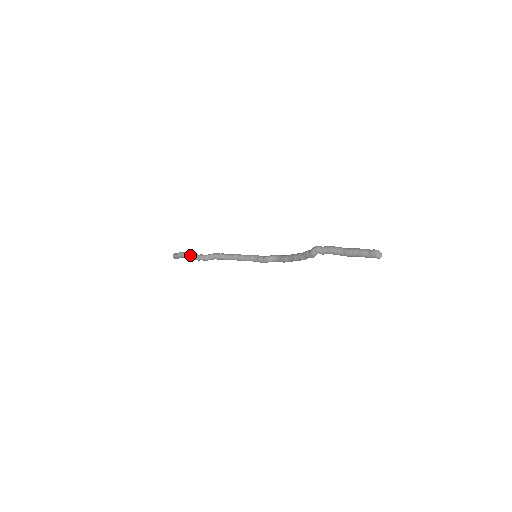
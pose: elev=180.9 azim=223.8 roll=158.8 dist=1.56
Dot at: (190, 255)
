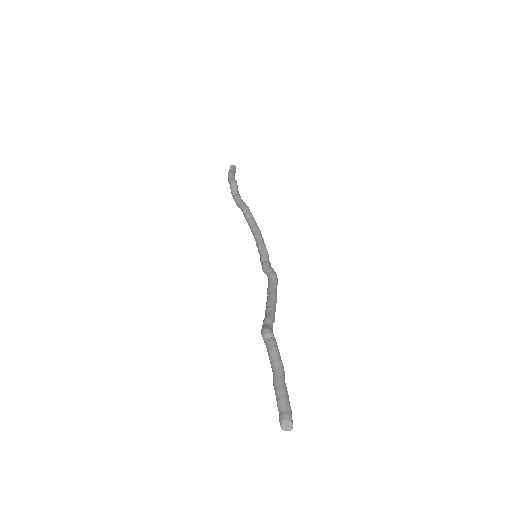
Dot at: (230, 188)
